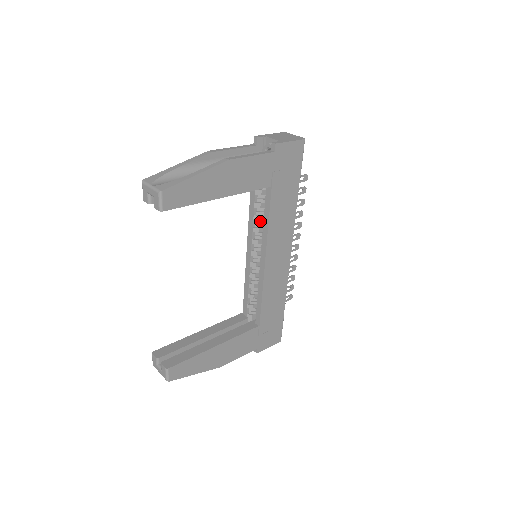
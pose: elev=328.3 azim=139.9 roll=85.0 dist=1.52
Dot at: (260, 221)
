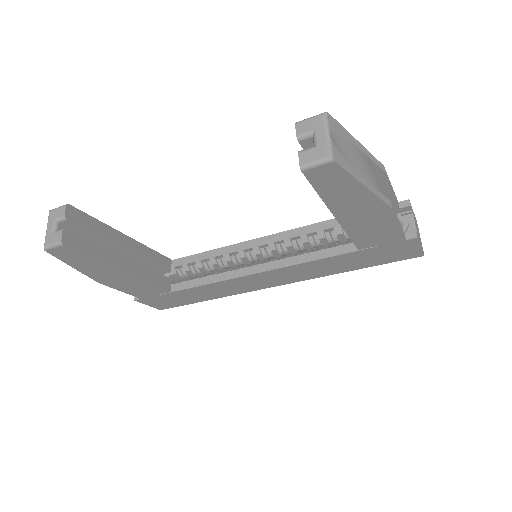
Dot at: (302, 243)
